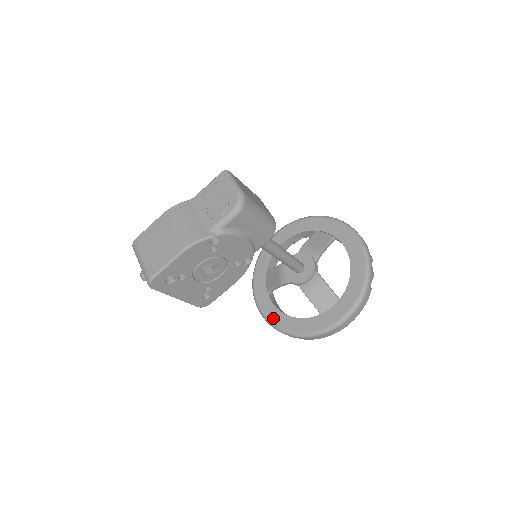
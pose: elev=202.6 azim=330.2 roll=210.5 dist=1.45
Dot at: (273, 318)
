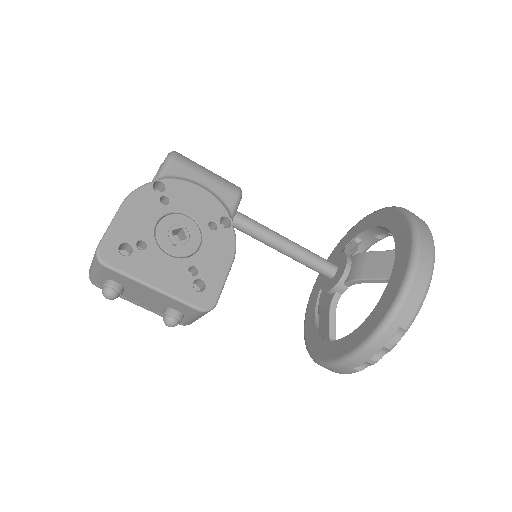
Dot at: (349, 346)
